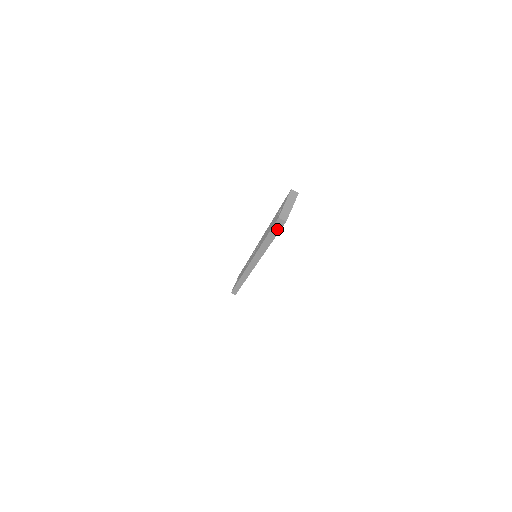
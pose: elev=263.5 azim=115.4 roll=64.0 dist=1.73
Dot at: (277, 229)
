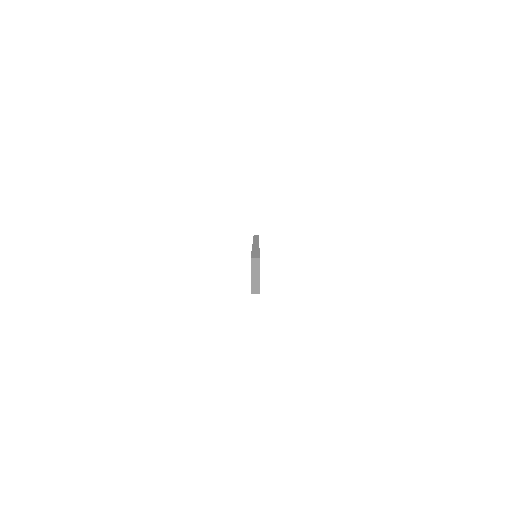
Dot at: occluded
